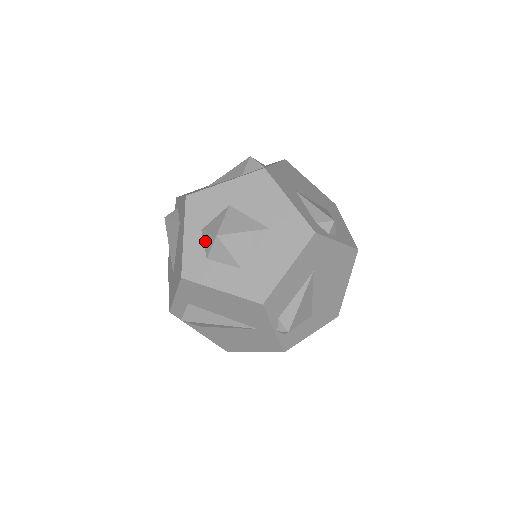
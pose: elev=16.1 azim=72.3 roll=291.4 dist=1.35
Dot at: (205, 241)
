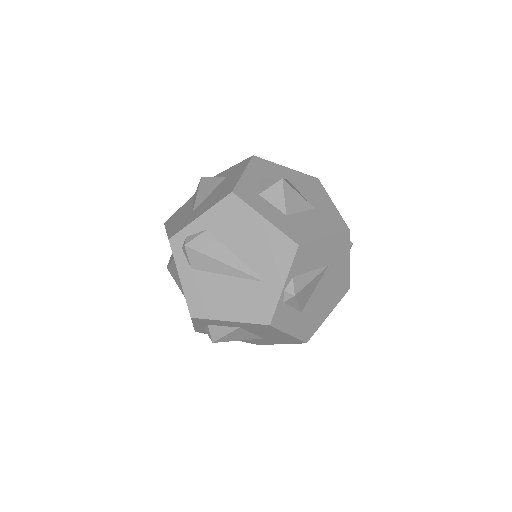
Dot at: (262, 183)
